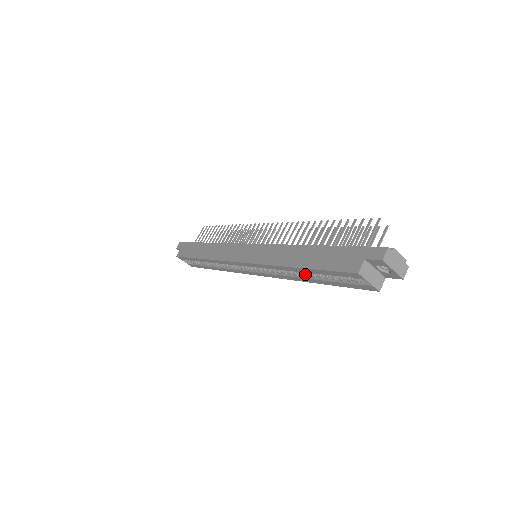
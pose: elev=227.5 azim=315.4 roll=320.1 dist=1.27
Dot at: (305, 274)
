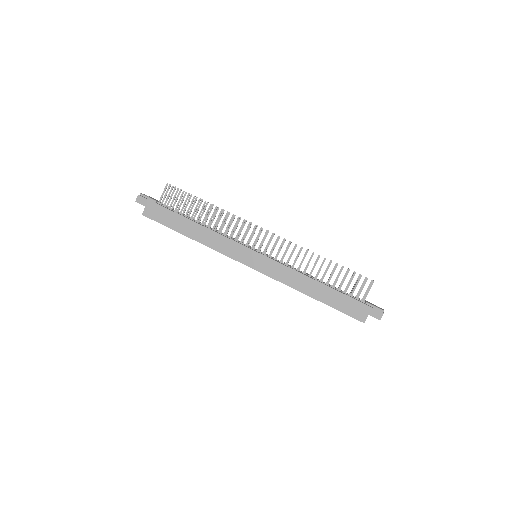
Dot at: occluded
